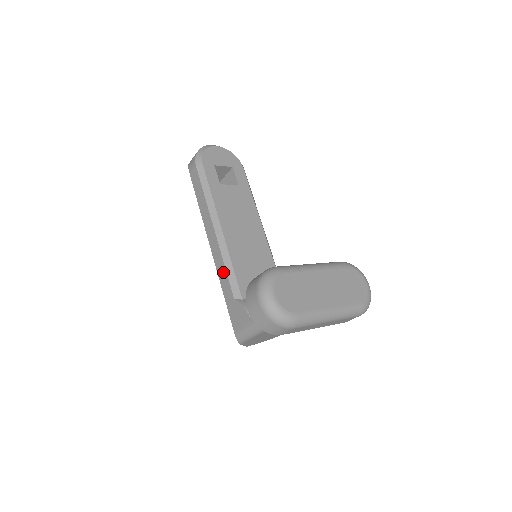
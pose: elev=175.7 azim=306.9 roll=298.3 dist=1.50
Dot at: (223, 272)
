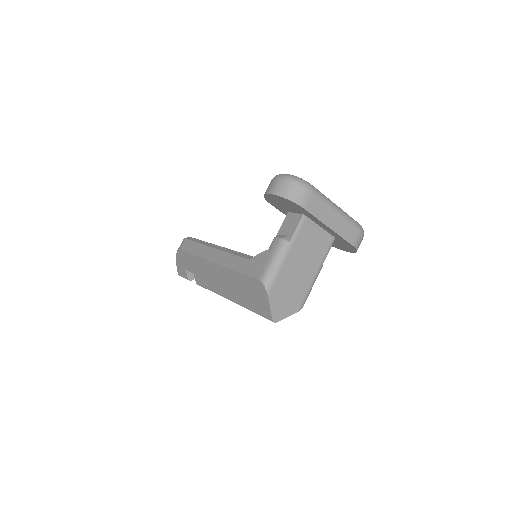
Dot at: (232, 259)
